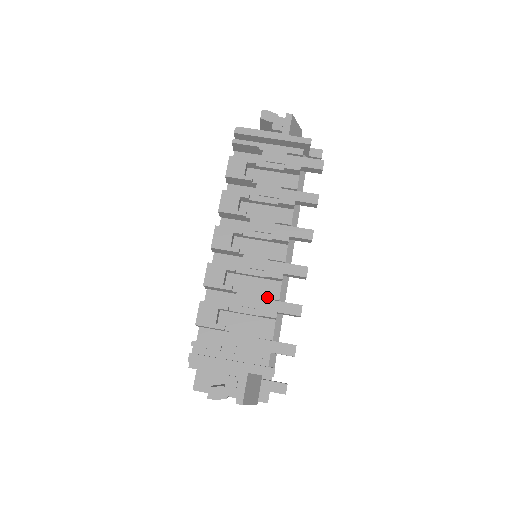
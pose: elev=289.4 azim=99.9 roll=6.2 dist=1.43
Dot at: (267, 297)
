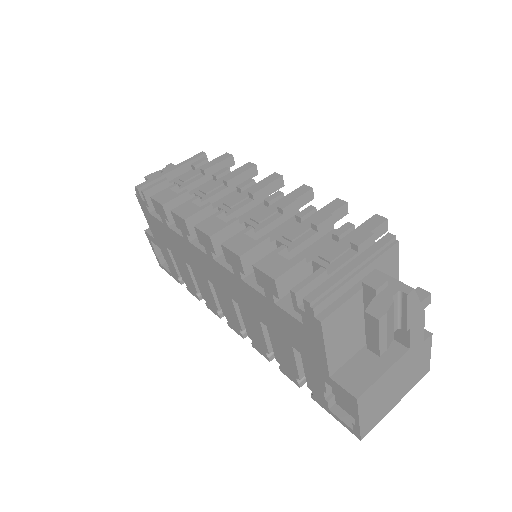
Dot at: (304, 214)
